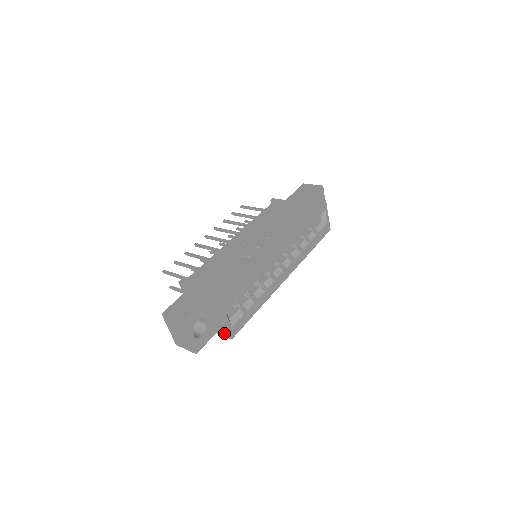
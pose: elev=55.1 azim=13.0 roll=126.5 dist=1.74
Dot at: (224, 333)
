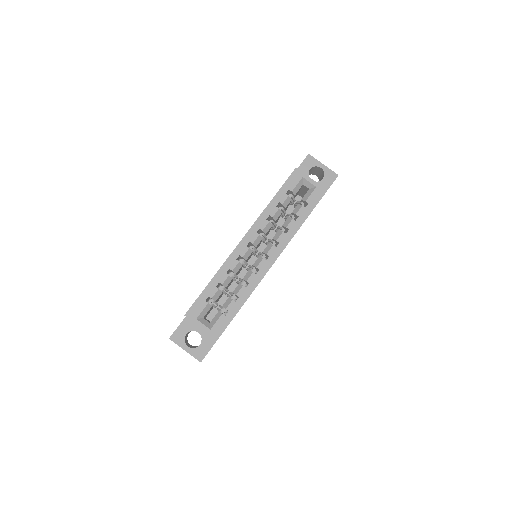
Dot at: occluded
